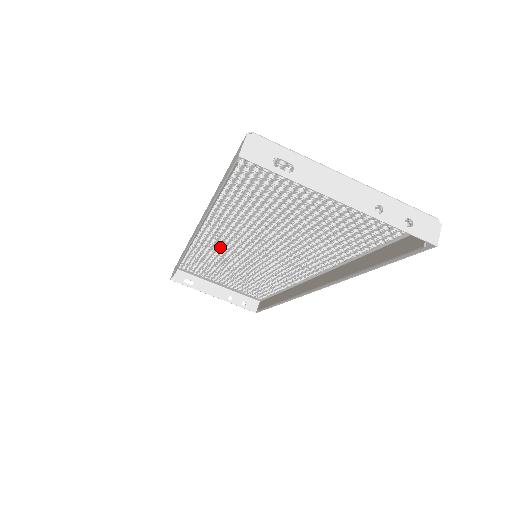
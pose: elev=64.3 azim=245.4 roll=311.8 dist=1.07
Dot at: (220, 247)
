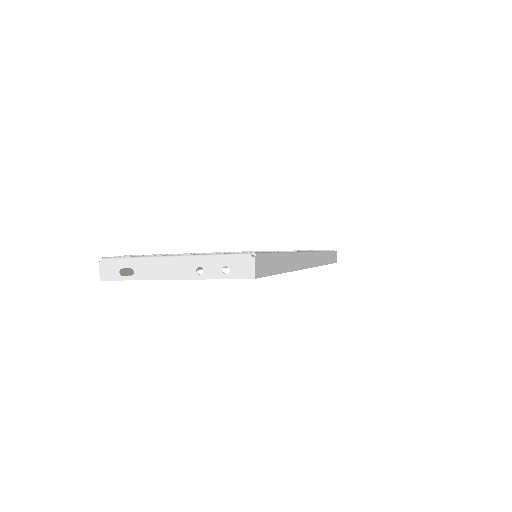
Dot at: occluded
